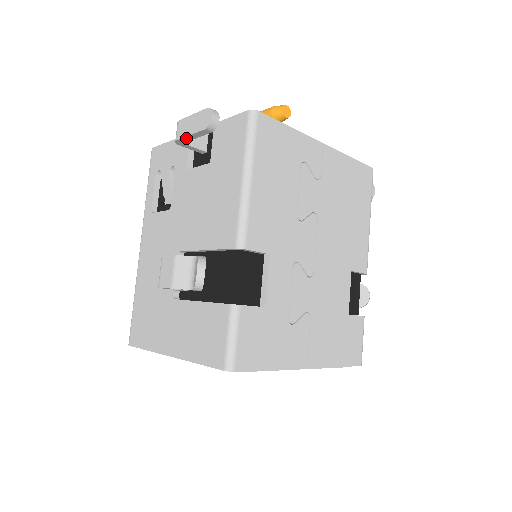
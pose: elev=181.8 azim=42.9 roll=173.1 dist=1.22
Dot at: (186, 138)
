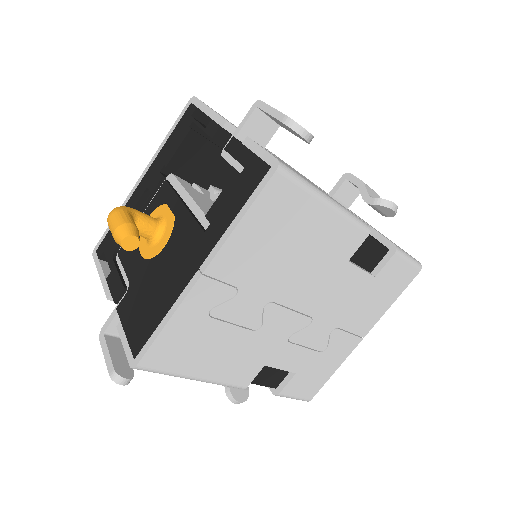
Dot at: occluded
